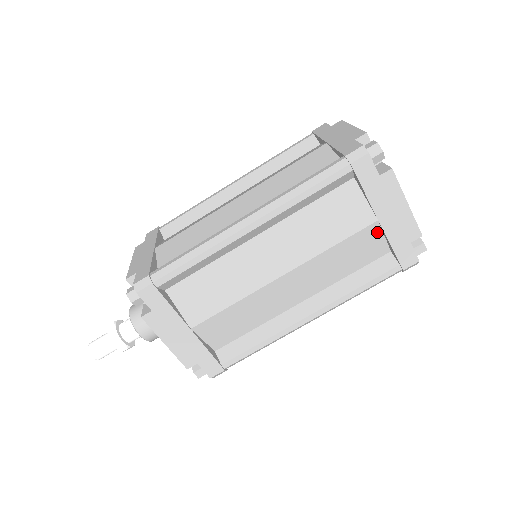
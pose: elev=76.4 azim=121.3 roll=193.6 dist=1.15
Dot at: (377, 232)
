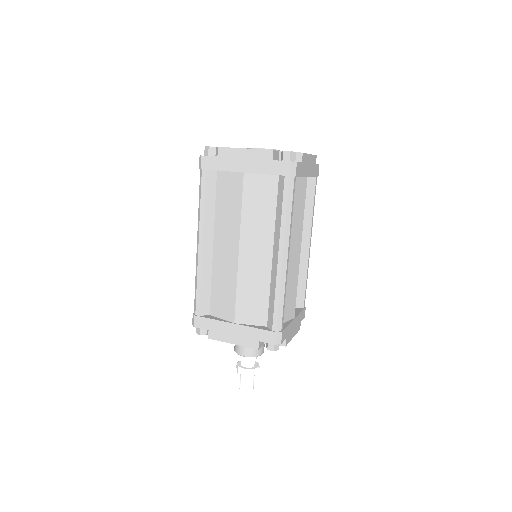
Dot at: (253, 177)
